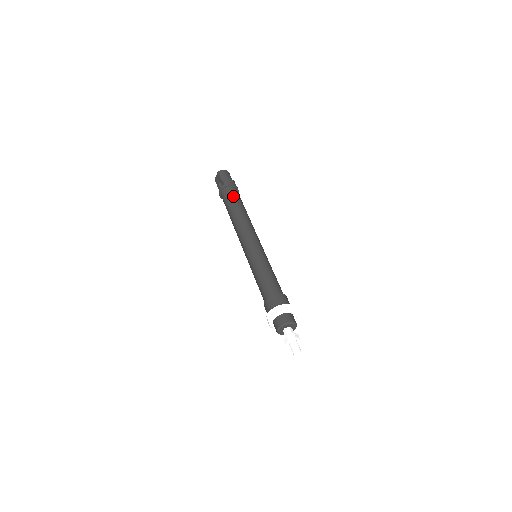
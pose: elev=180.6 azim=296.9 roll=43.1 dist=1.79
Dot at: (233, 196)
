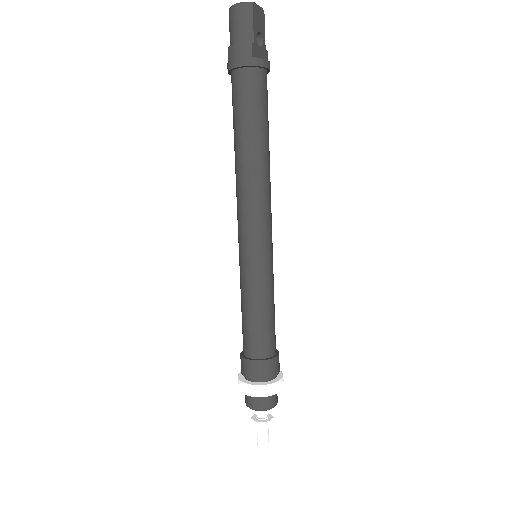
Dot at: (236, 103)
